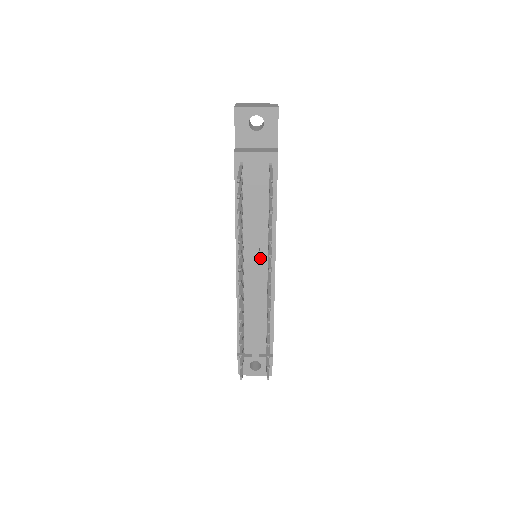
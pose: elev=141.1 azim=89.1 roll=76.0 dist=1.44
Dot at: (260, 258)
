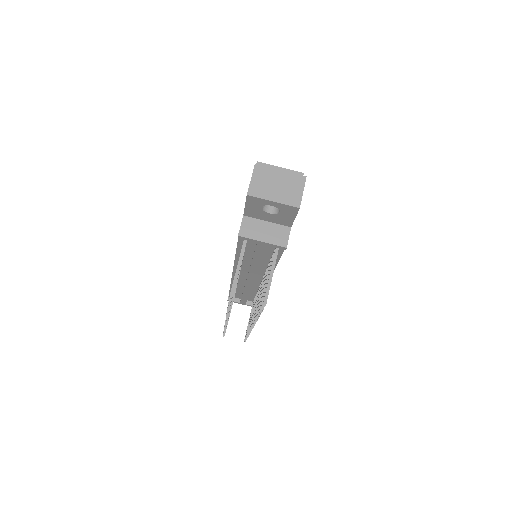
Dot at: (256, 274)
